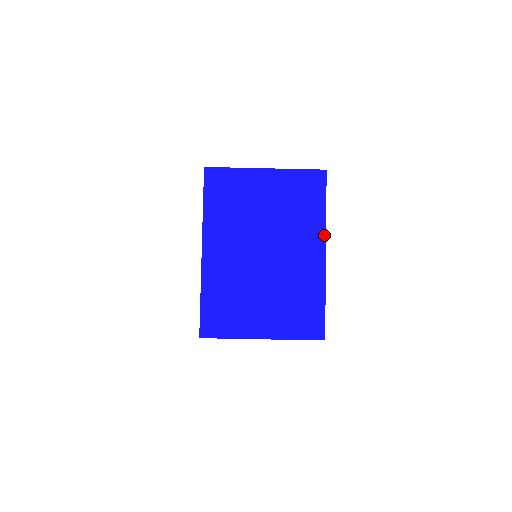
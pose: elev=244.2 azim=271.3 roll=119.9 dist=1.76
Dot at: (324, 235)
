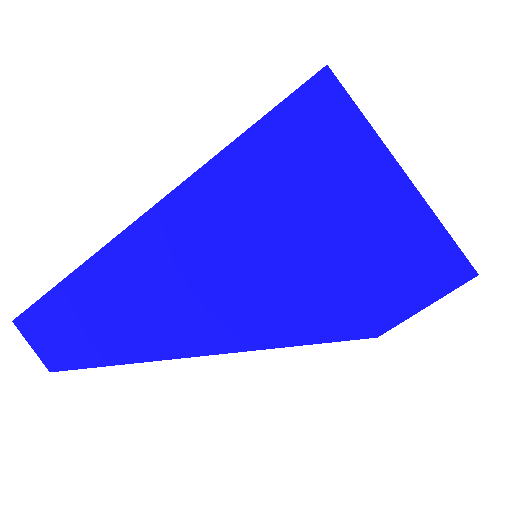
Dot at: occluded
